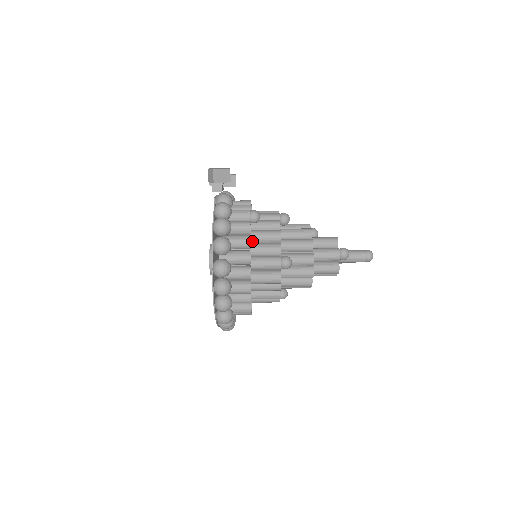
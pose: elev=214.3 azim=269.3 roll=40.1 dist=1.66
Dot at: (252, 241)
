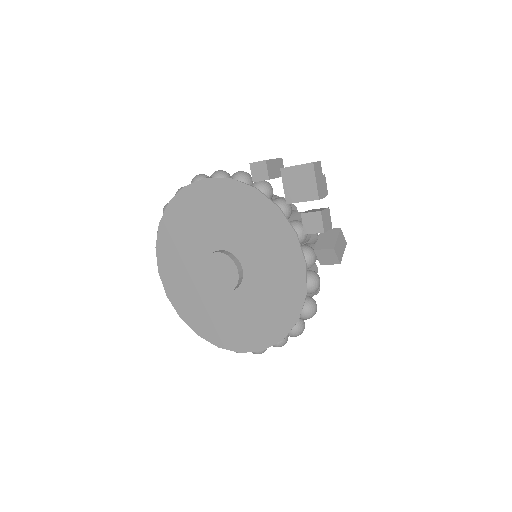
Dot at: occluded
